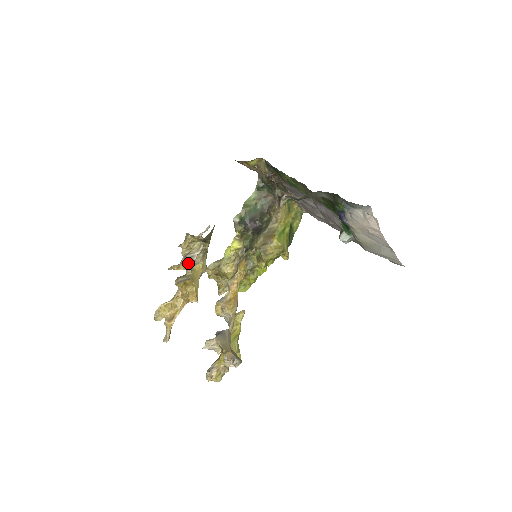
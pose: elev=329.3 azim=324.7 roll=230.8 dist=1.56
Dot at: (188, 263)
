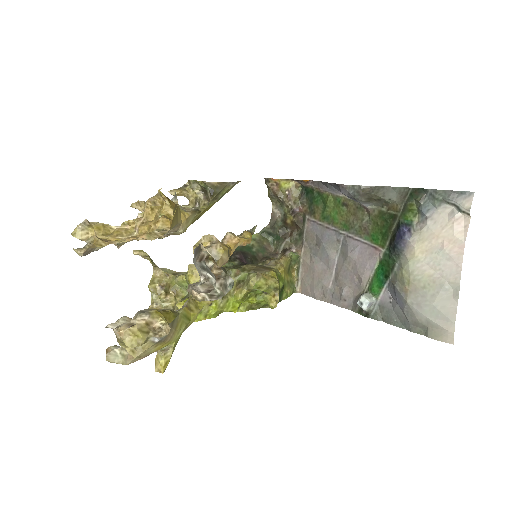
Dot at: occluded
